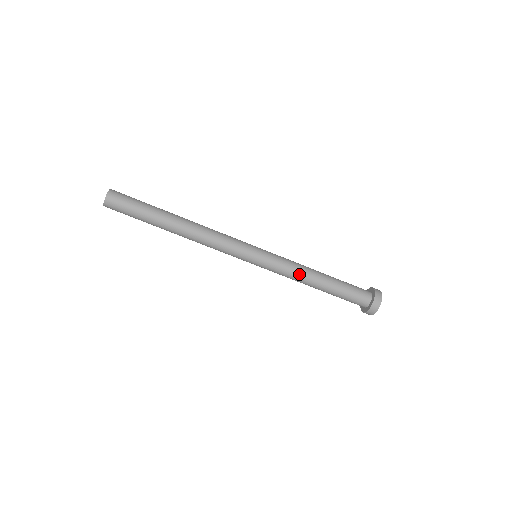
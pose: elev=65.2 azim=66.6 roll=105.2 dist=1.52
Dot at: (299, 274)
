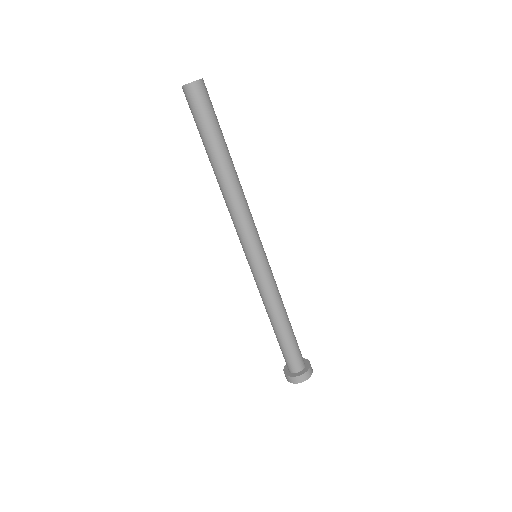
Dot at: (267, 304)
